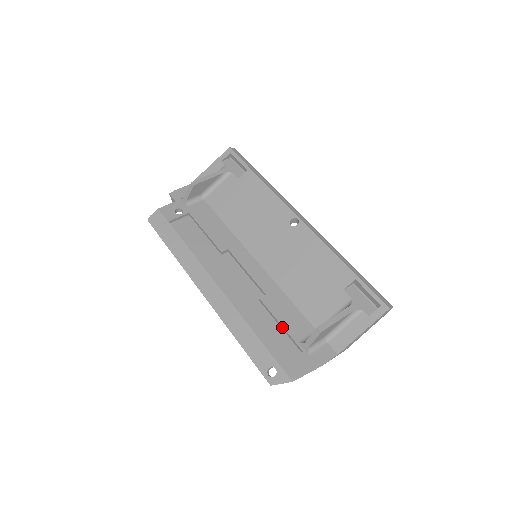
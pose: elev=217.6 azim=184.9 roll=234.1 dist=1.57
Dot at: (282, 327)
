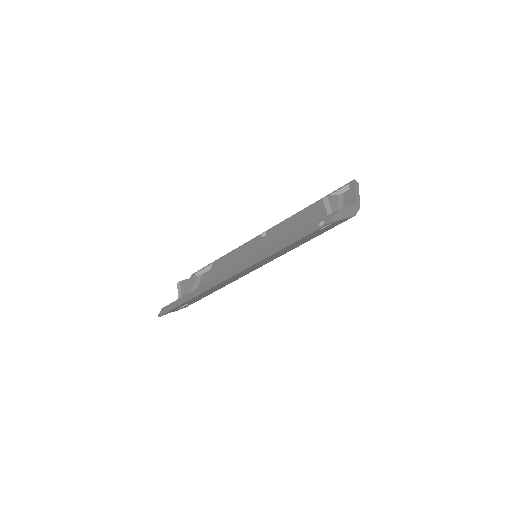
Dot at: occluded
